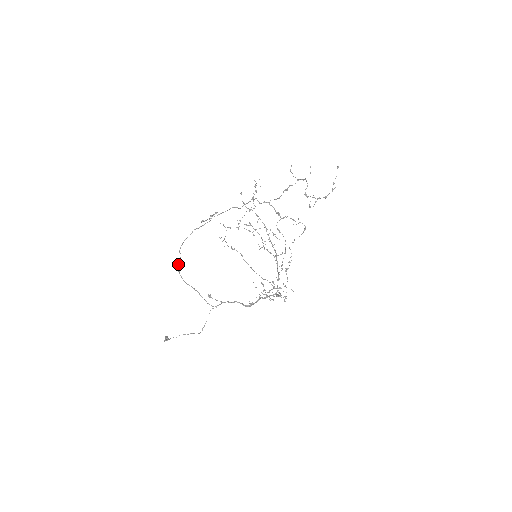
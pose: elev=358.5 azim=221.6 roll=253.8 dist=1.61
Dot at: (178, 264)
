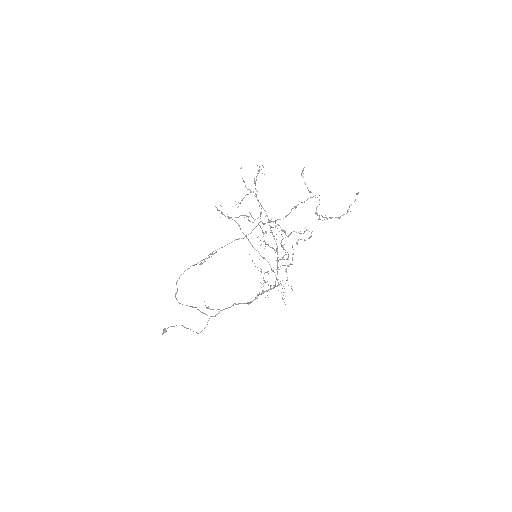
Dot at: (175, 293)
